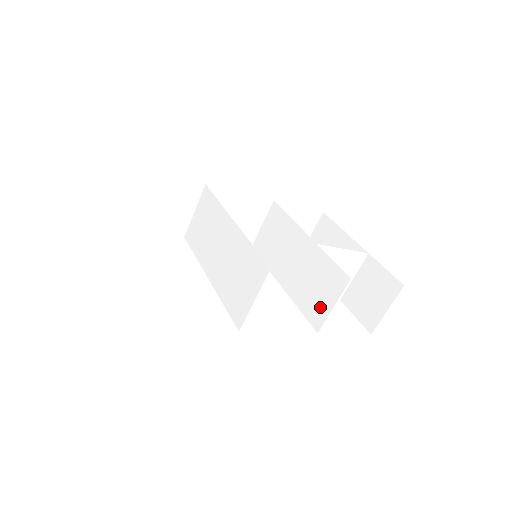
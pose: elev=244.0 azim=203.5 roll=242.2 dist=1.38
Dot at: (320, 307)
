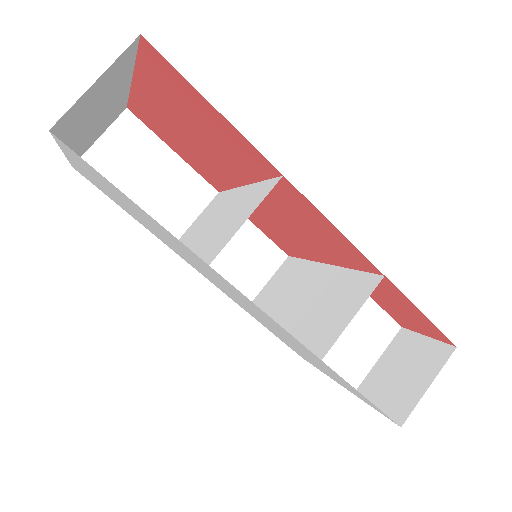
Dot at: (331, 326)
